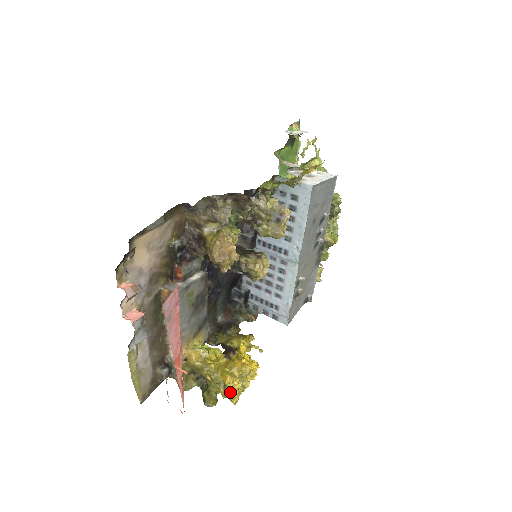
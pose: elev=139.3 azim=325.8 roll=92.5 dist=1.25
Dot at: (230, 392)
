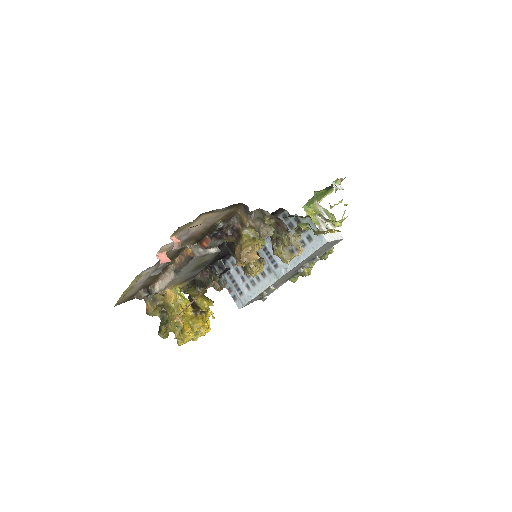
Dot at: (183, 338)
